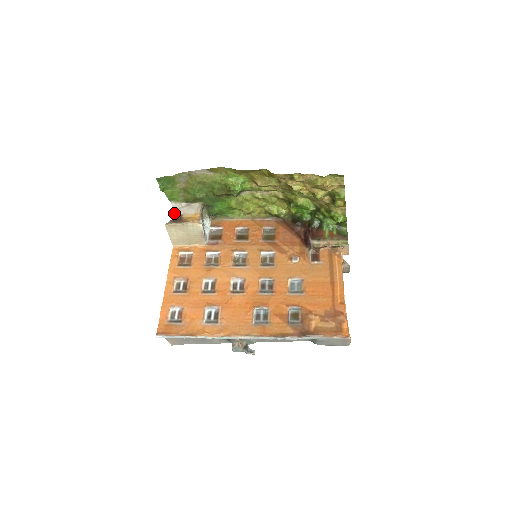
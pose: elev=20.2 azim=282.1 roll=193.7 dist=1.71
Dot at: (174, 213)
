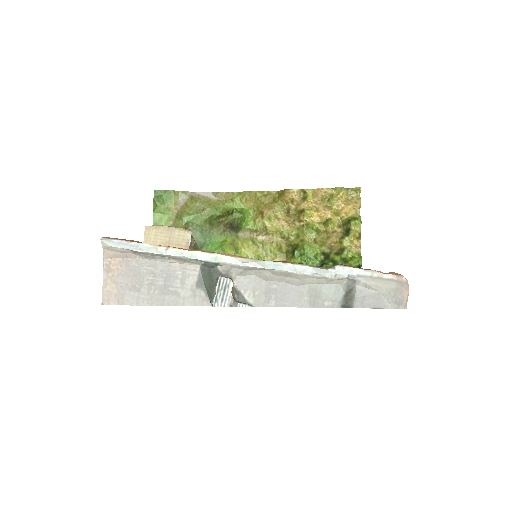
Dot at: occluded
